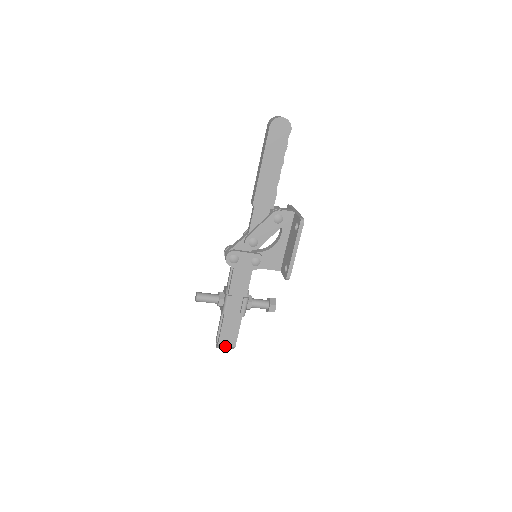
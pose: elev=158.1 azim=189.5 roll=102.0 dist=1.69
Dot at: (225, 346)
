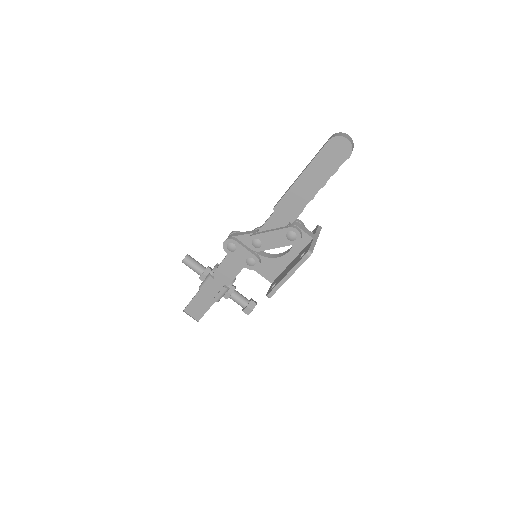
Dot at: (190, 315)
